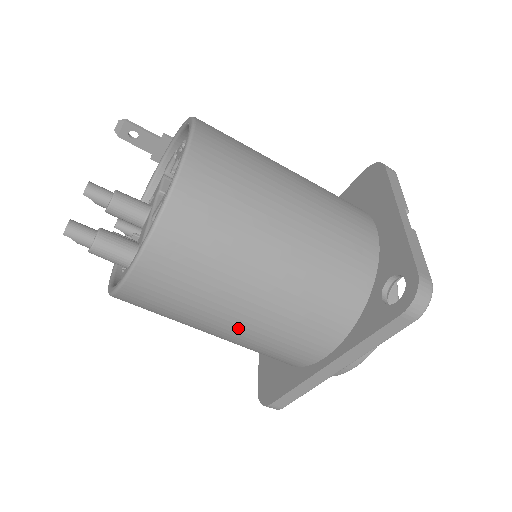
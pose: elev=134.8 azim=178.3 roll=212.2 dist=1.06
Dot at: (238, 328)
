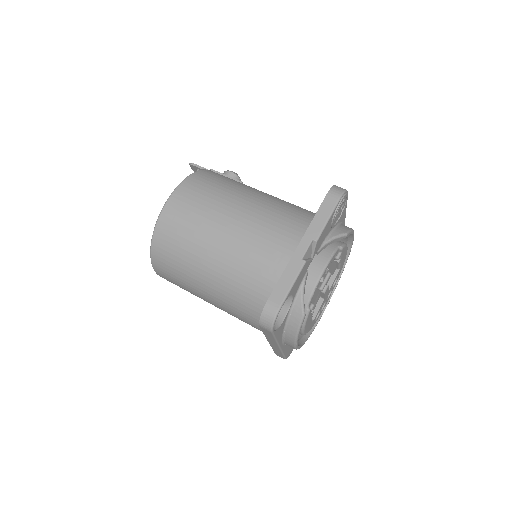
Dot at: occluded
